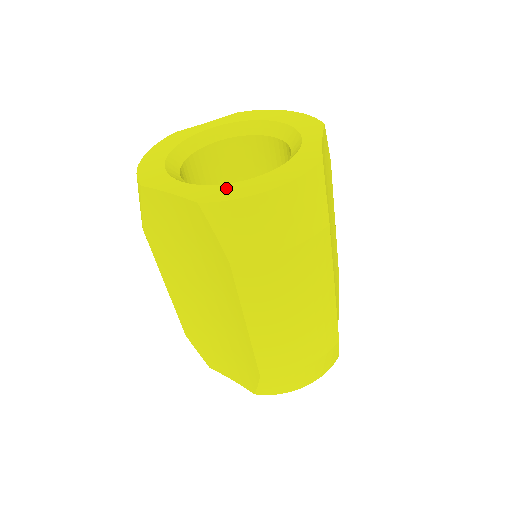
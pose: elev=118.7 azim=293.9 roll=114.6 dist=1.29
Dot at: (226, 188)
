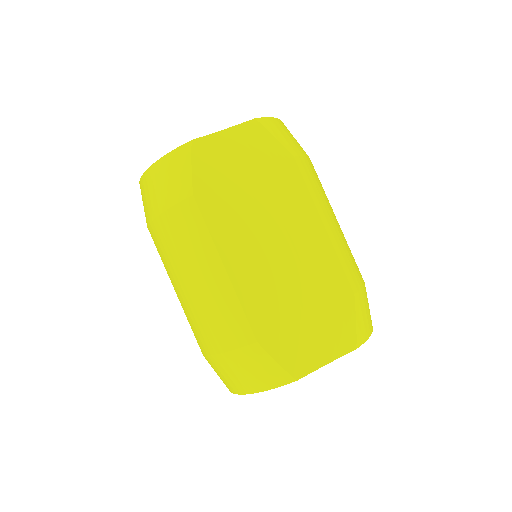
Dot at: occluded
